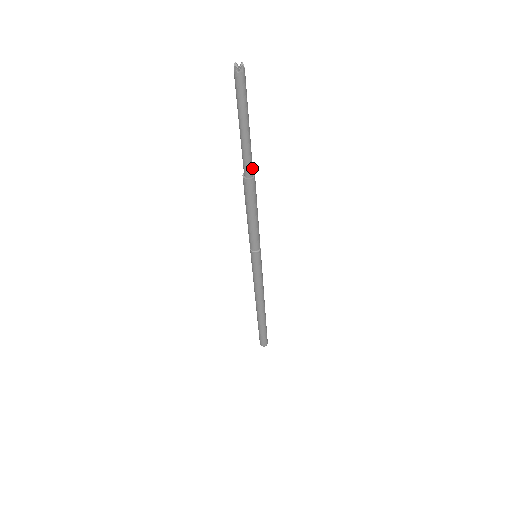
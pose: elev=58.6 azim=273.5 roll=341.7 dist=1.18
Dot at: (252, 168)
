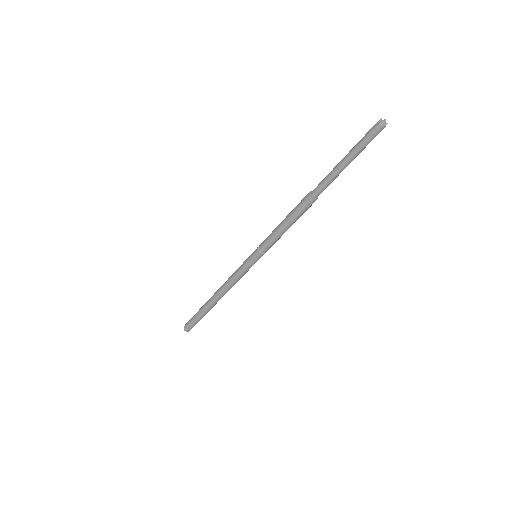
Dot at: (322, 191)
